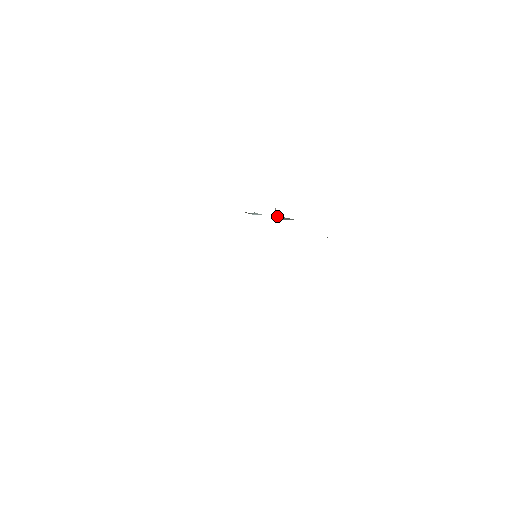
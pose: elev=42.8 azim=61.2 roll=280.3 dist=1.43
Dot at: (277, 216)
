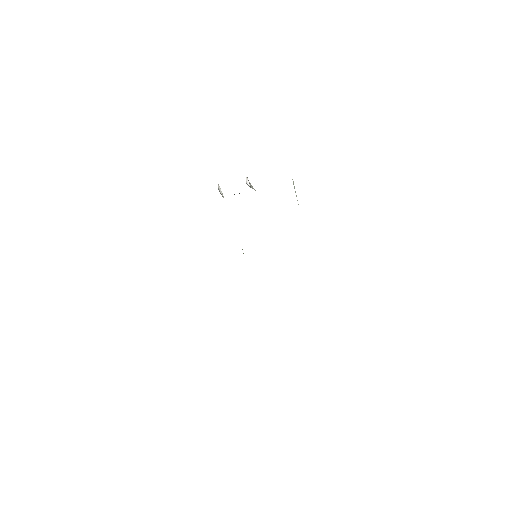
Dot at: occluded
